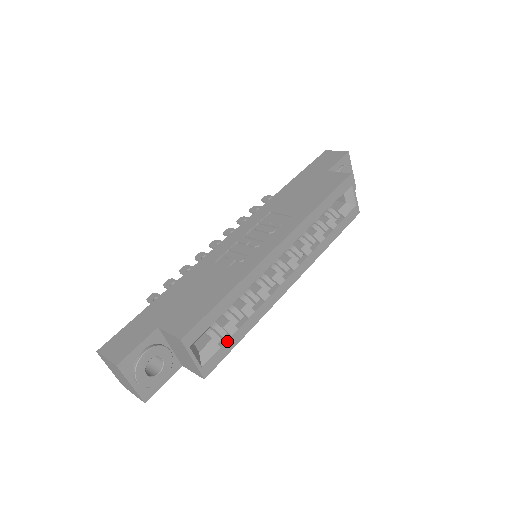
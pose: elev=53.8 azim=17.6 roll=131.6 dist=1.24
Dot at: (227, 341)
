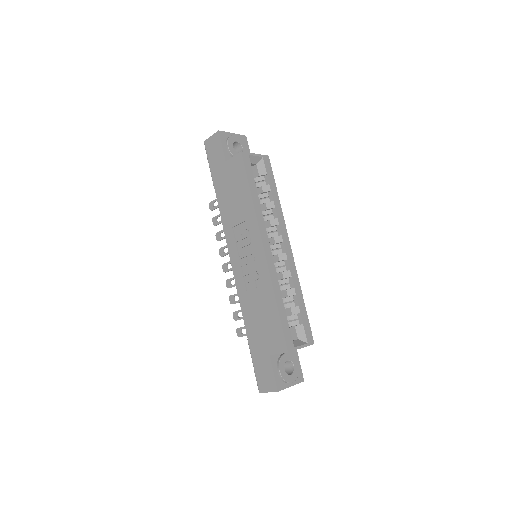
Dot at: (302, 318)
